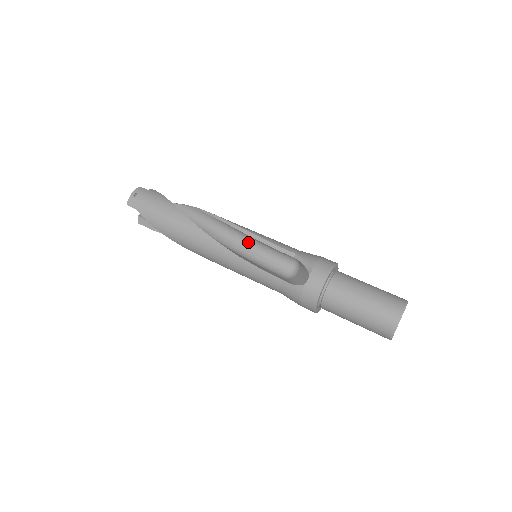
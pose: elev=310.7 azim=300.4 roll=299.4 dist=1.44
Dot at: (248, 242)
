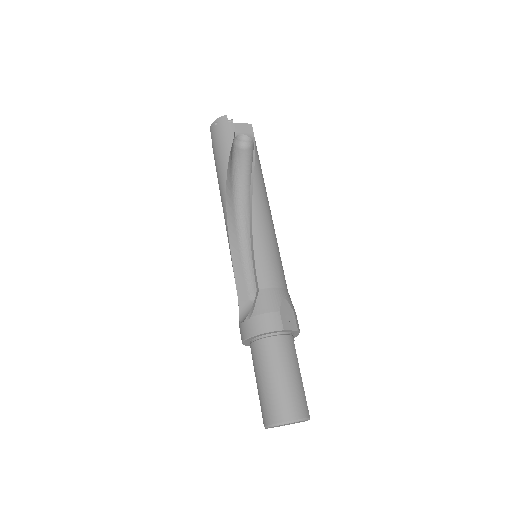
Dot at: occluded
